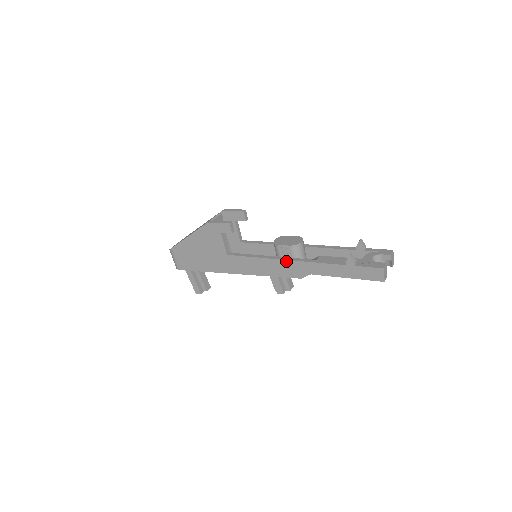
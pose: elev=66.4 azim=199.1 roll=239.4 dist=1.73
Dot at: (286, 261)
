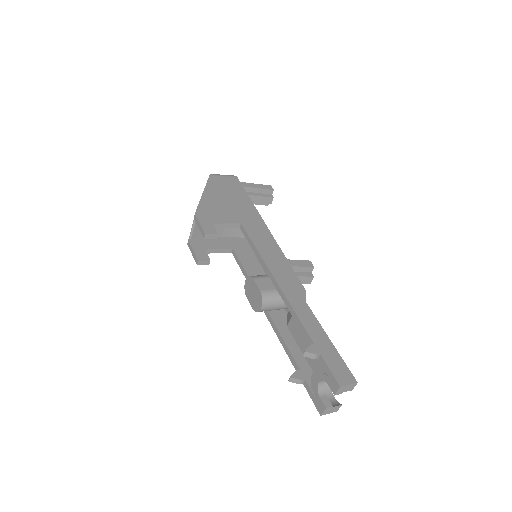
Dot at: occluded
